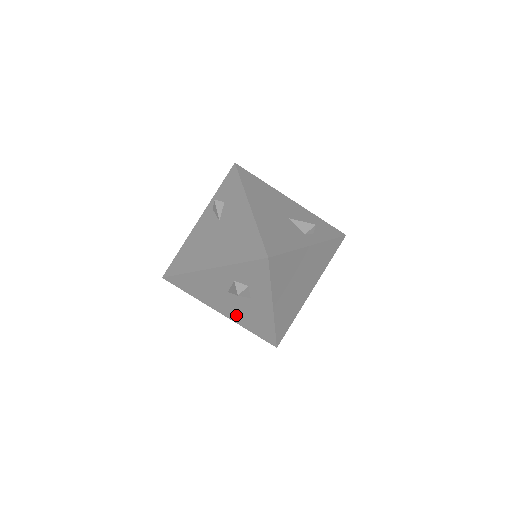
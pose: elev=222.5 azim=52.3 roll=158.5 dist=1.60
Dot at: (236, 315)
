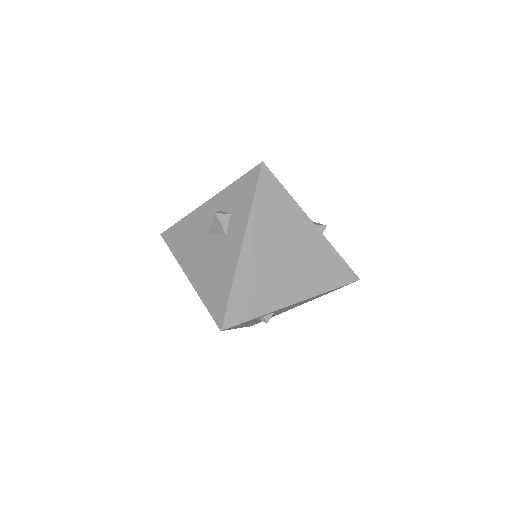
Dot at: (201, 274)
